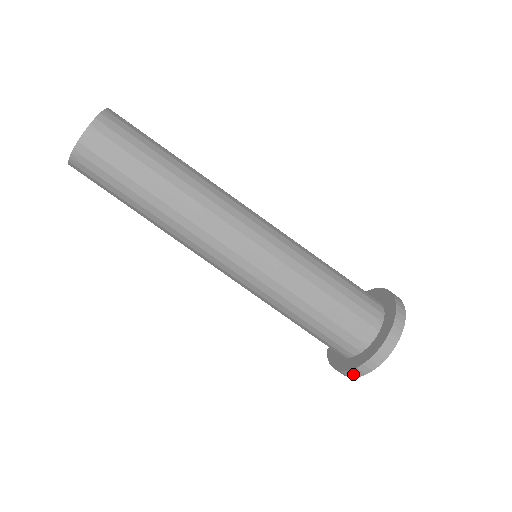
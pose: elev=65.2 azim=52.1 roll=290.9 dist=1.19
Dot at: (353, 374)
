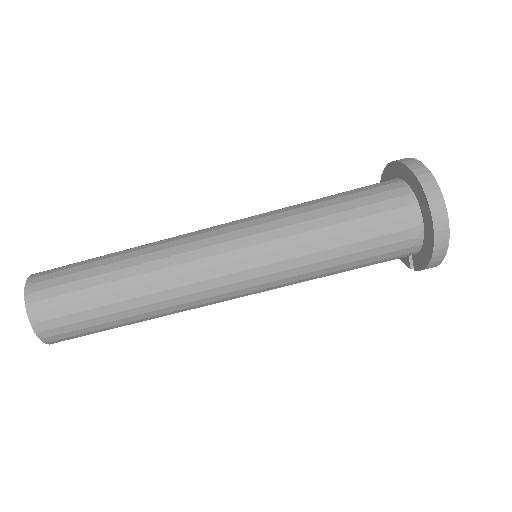
Dot at: (442, 235)
